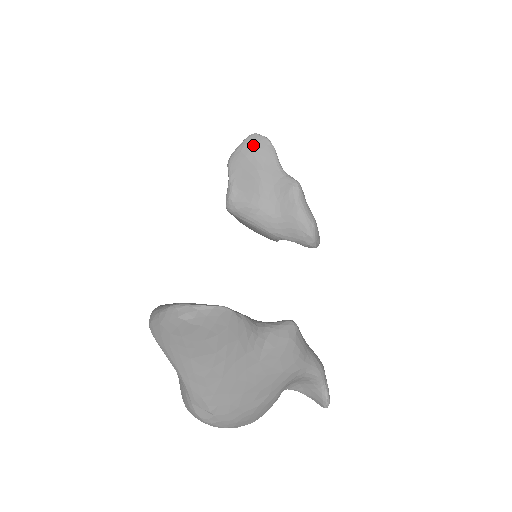
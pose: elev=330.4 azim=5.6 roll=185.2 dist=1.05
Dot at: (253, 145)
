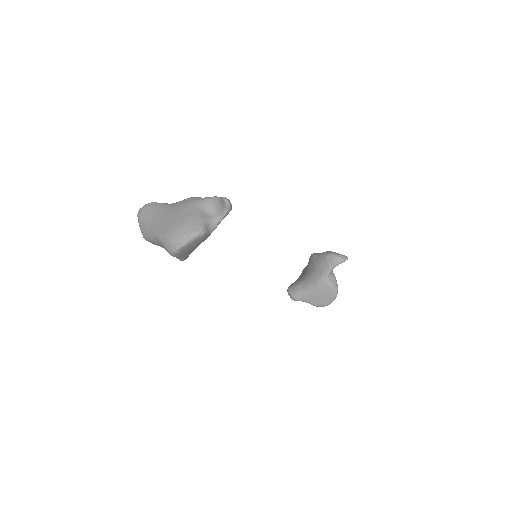
Dot at: occluded
